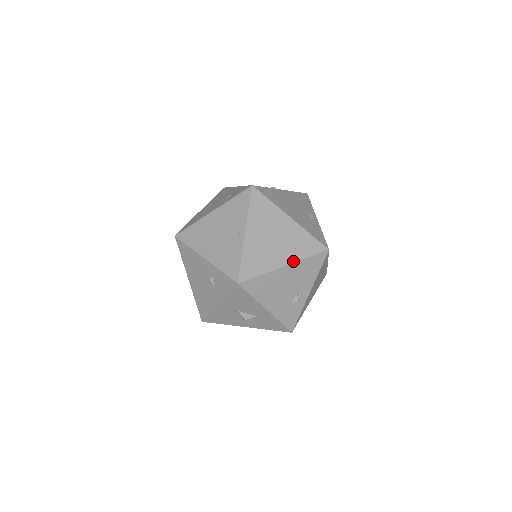
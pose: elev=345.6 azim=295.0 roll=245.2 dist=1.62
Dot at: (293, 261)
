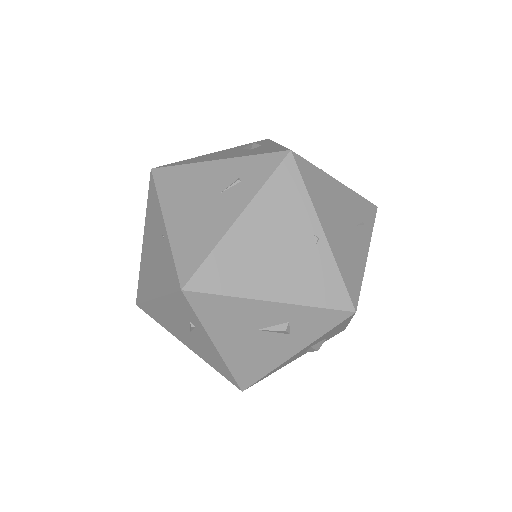
Dot at: (369, 242)
